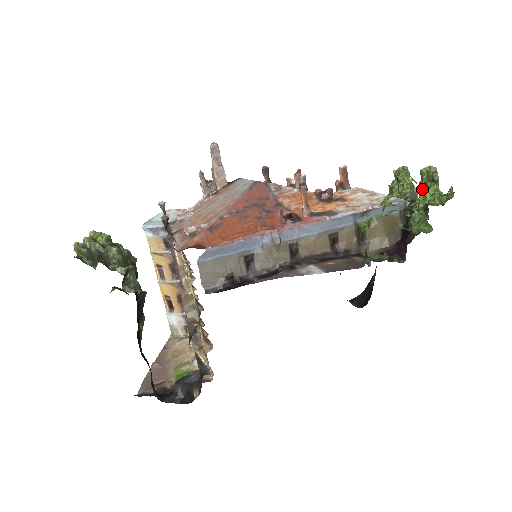
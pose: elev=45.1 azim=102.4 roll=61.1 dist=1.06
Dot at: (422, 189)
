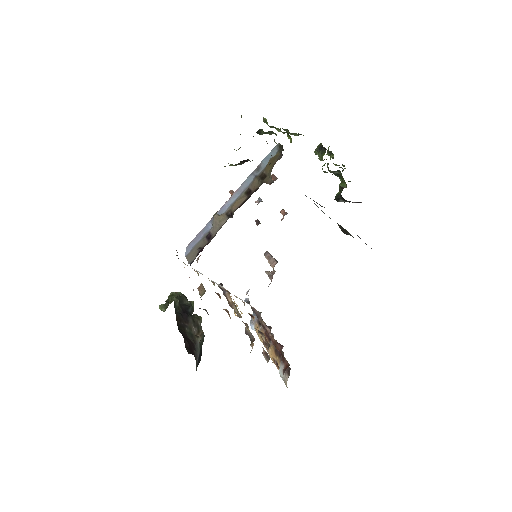
Dot at: occluded
